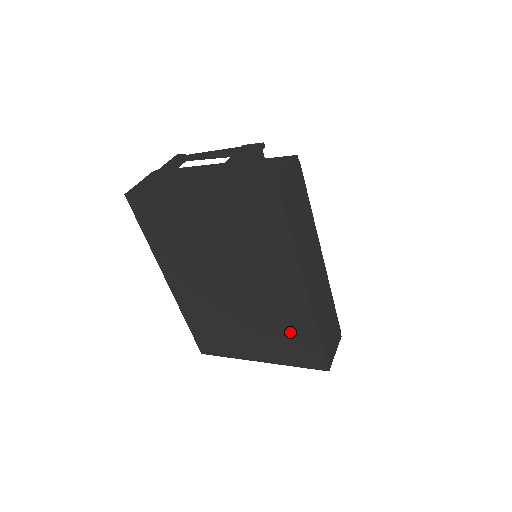
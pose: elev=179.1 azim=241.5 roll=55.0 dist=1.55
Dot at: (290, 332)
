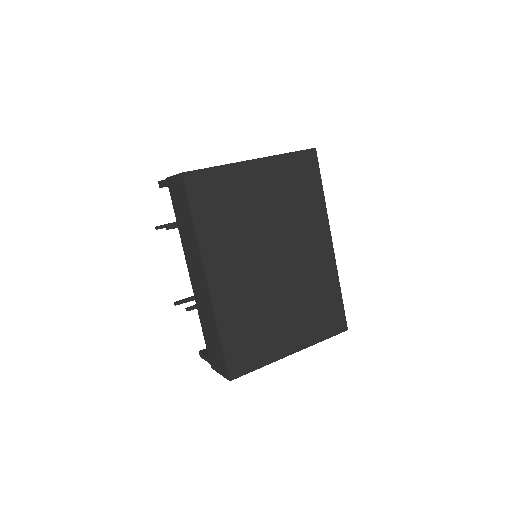
Dot at: (320, 296)
